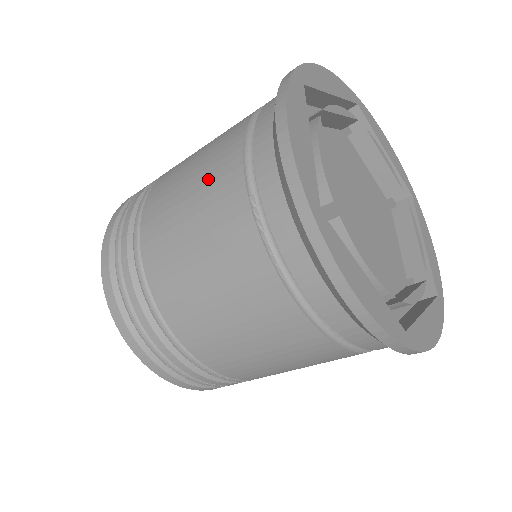
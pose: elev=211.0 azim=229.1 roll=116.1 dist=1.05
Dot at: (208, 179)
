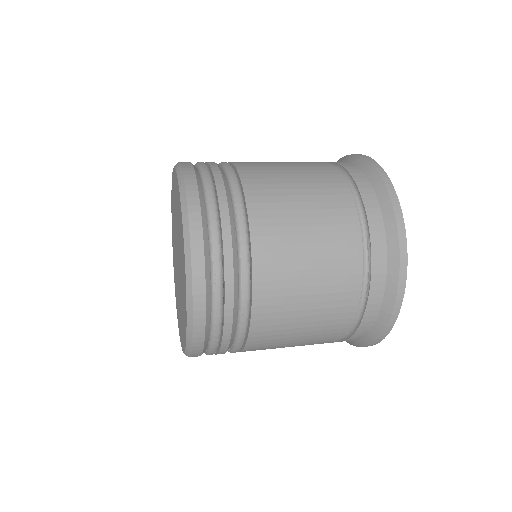
Dot at: (326, 211)
